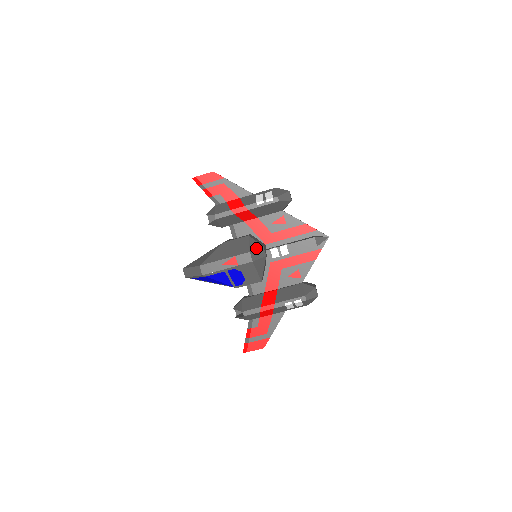
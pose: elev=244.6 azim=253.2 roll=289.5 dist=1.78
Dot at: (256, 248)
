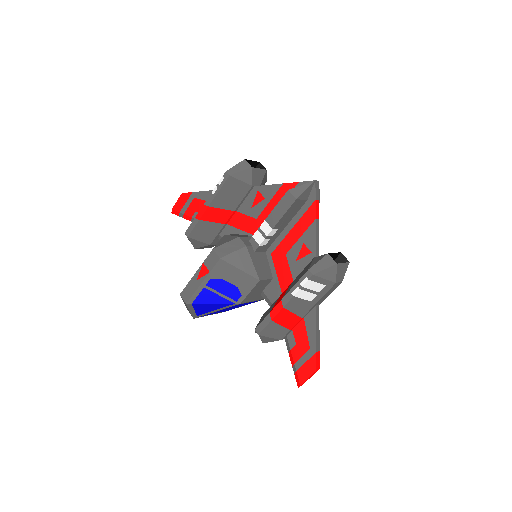
Dot at: (225, 242)
